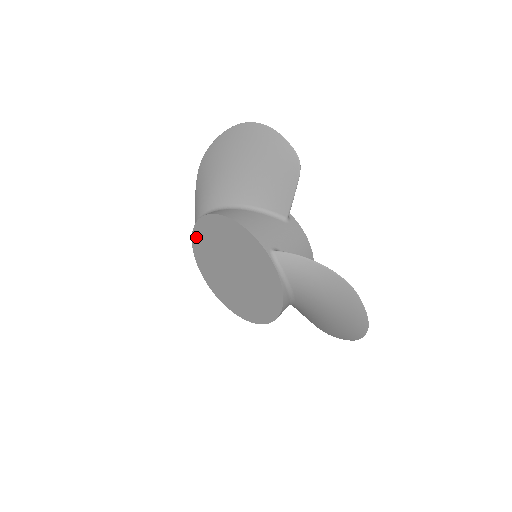
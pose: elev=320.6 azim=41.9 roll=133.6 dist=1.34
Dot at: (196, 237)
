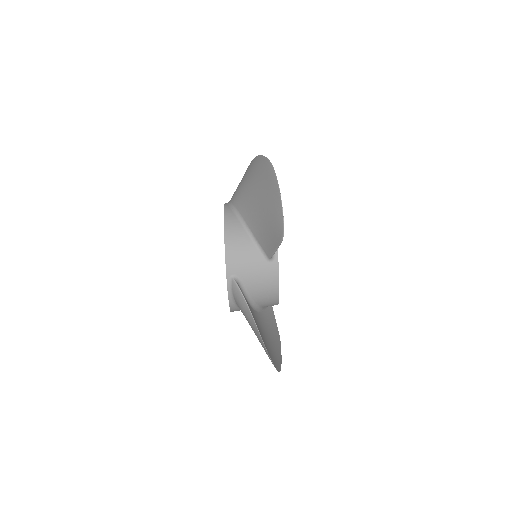
Dot at: occluded
